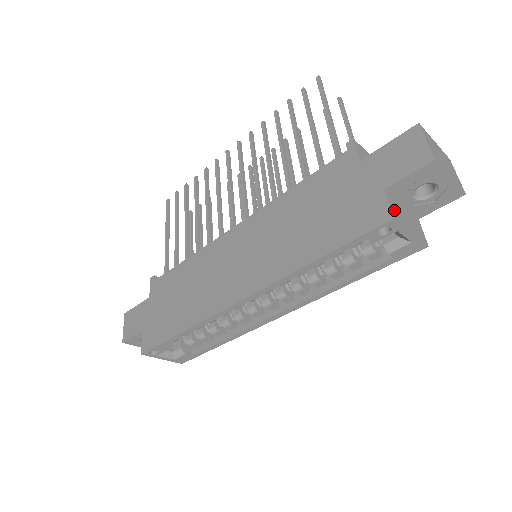
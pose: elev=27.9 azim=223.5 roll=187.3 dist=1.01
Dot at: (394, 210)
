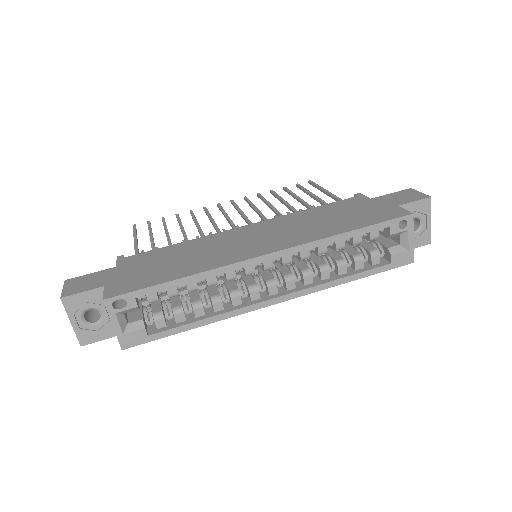
Dot at: occluded
